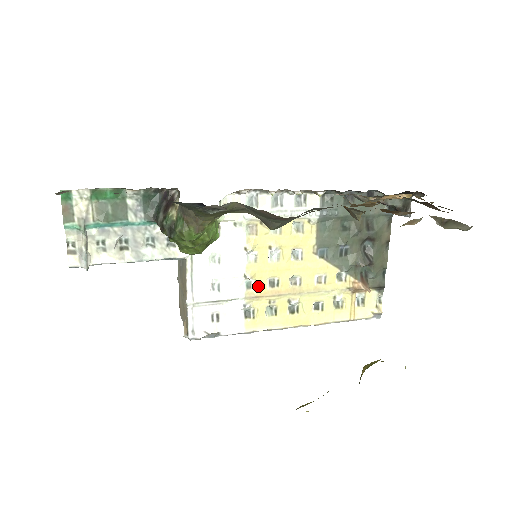
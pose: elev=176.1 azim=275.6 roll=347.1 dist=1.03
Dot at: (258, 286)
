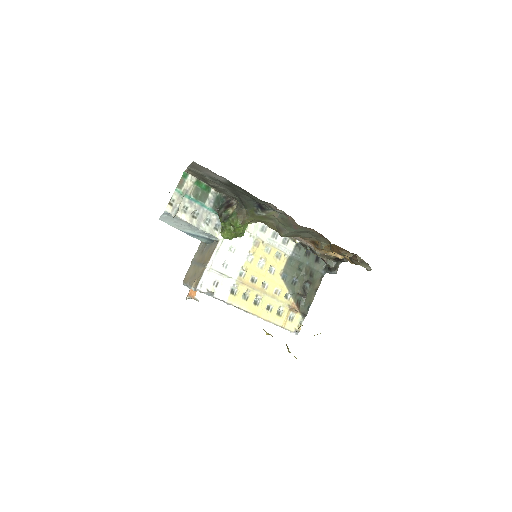
Dot at: (246, 277)
